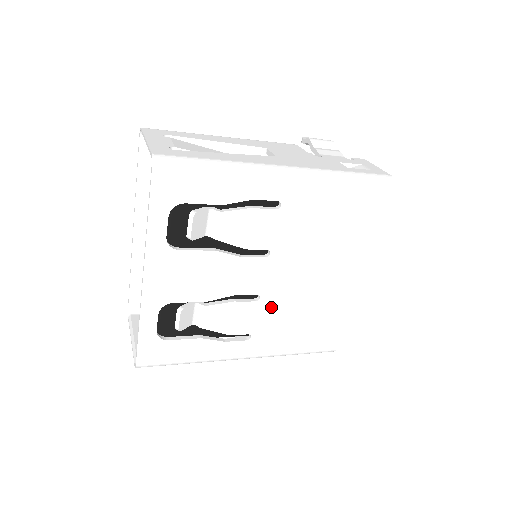
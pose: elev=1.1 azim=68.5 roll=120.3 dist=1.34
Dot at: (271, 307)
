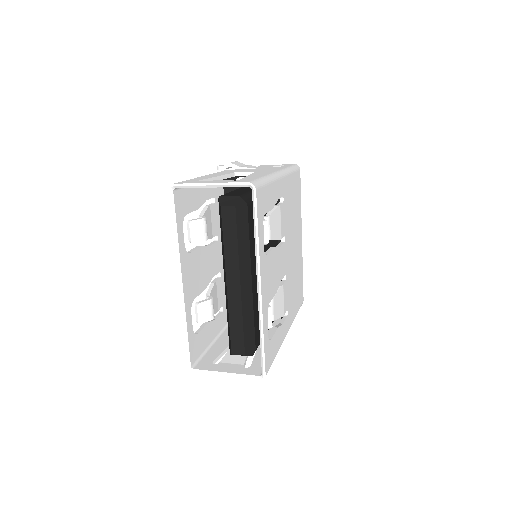
Dot at: (289, 282)
